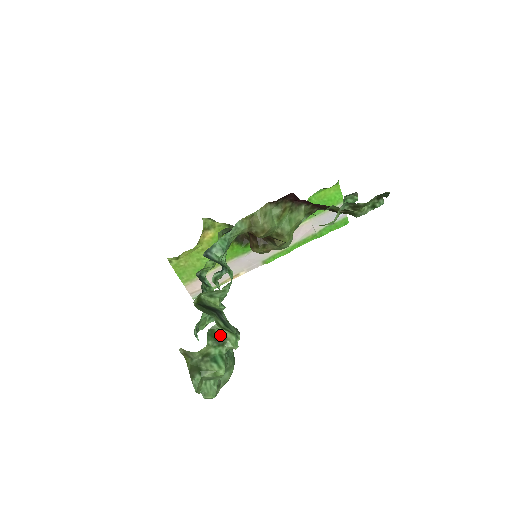
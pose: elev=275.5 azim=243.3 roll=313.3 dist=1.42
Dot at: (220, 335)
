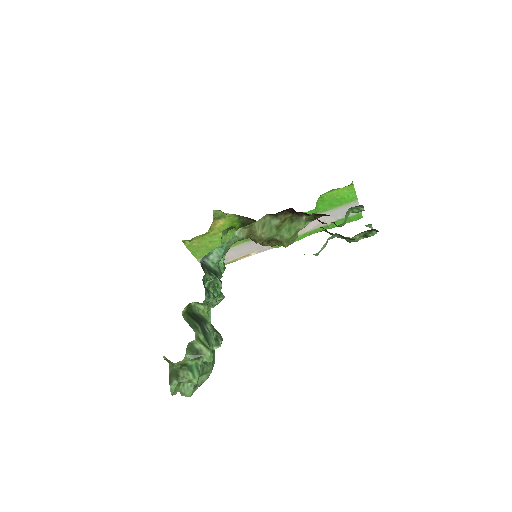
Dot at: (197, 350)
